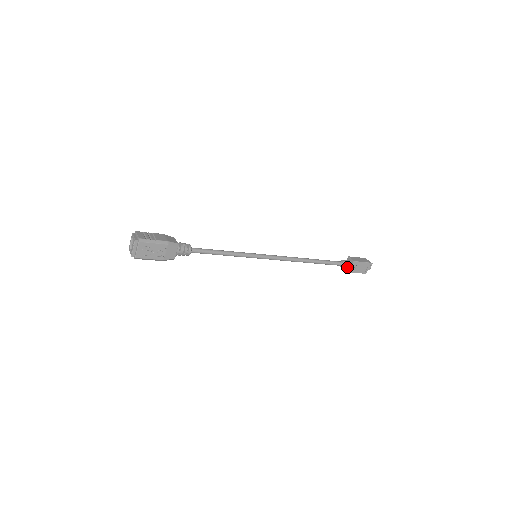
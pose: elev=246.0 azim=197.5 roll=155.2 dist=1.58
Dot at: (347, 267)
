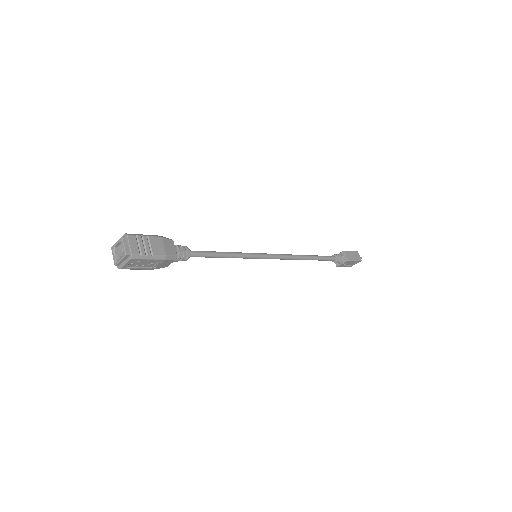
Dot at: (338, 262)
